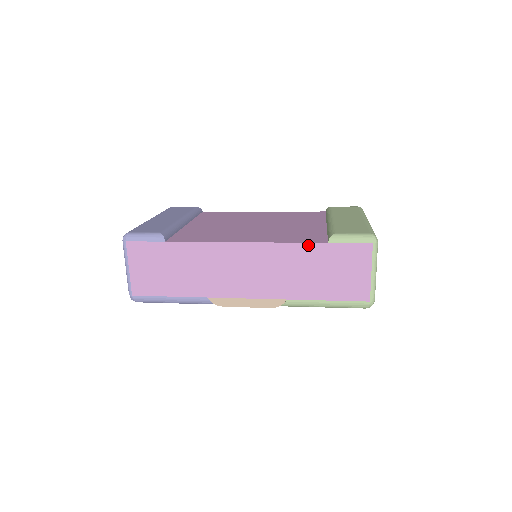
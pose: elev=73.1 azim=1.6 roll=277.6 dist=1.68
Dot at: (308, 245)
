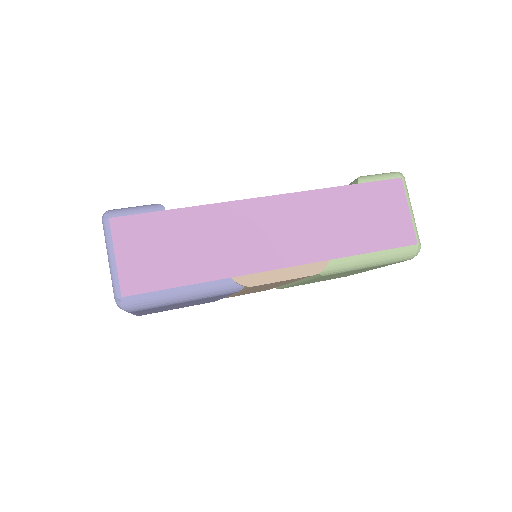
Dot at: (338, 189)
